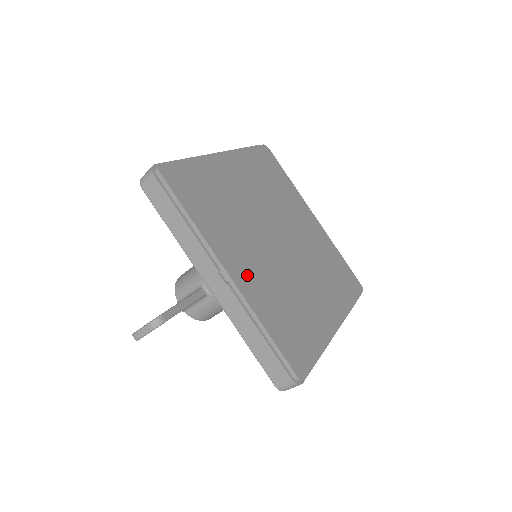
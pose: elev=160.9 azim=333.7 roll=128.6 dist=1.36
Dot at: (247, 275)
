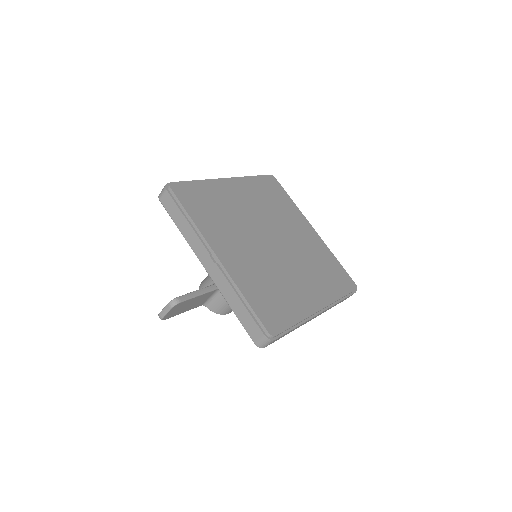
Dot at: (234, 259)
